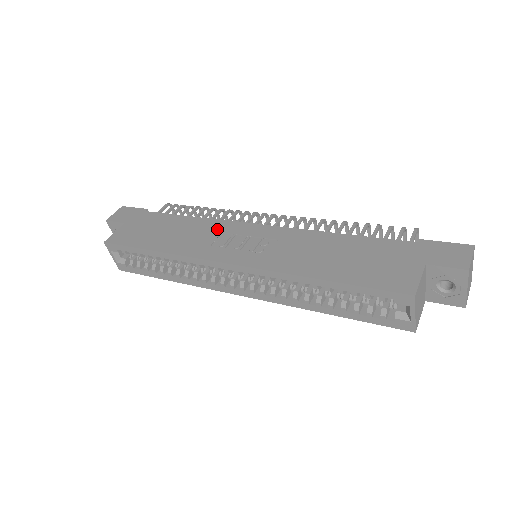
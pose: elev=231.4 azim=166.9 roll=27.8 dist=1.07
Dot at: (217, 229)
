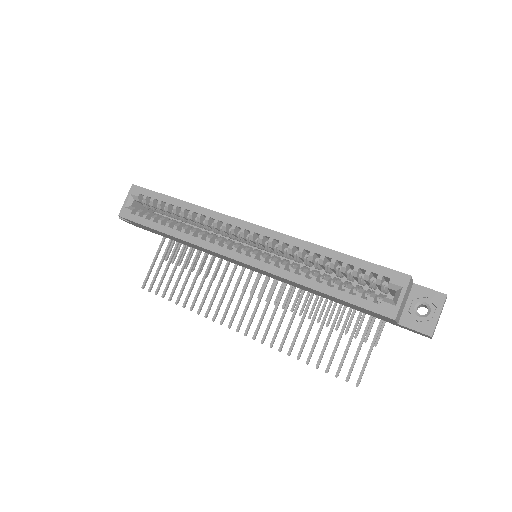
Dot at: occluded
